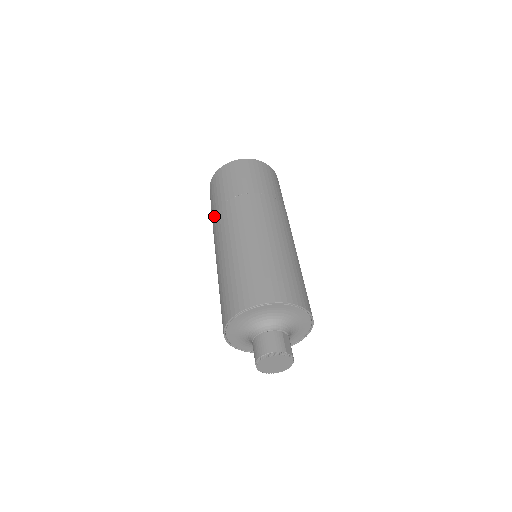
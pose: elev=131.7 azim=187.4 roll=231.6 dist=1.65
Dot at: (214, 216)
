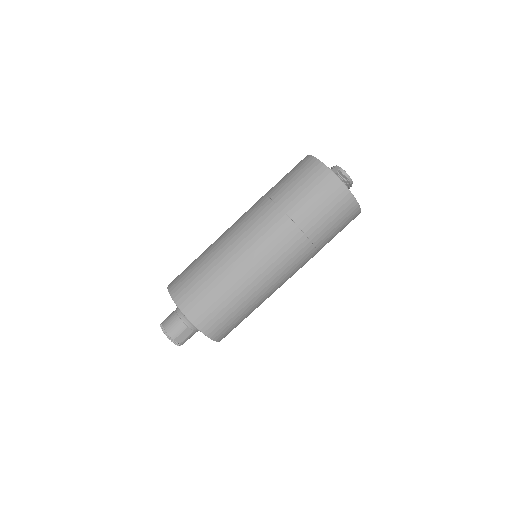
Dot at: occluded
